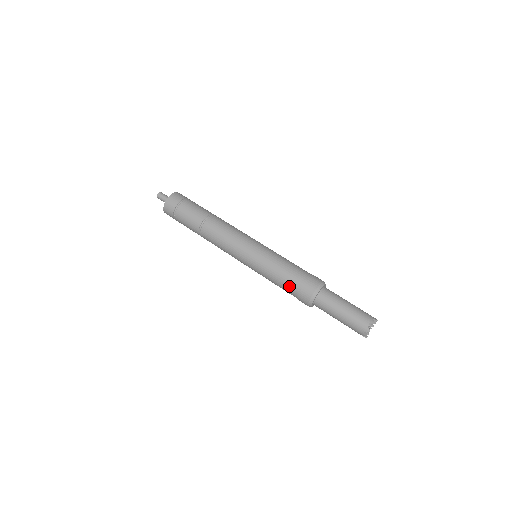
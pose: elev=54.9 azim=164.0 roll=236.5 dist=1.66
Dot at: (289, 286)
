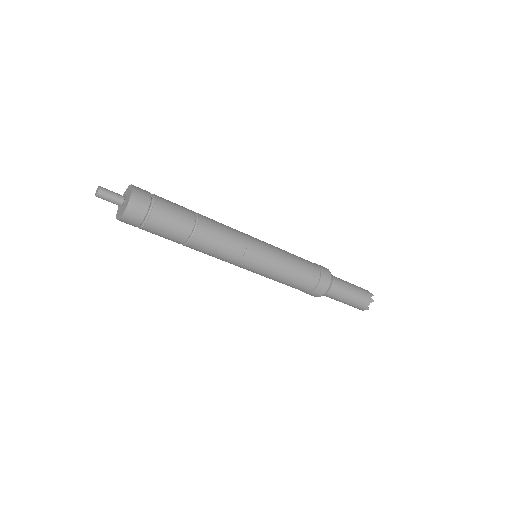
Dot at: (300, 288)
